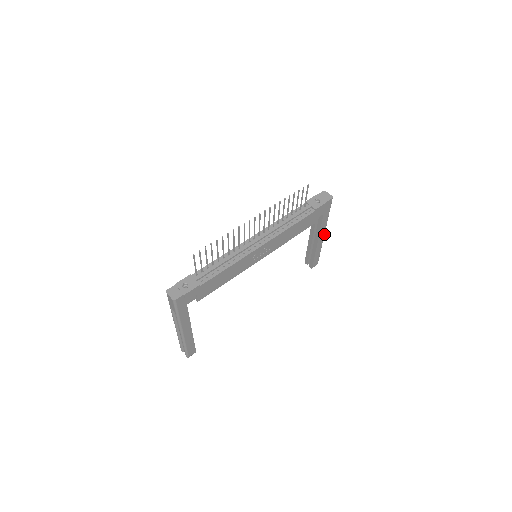
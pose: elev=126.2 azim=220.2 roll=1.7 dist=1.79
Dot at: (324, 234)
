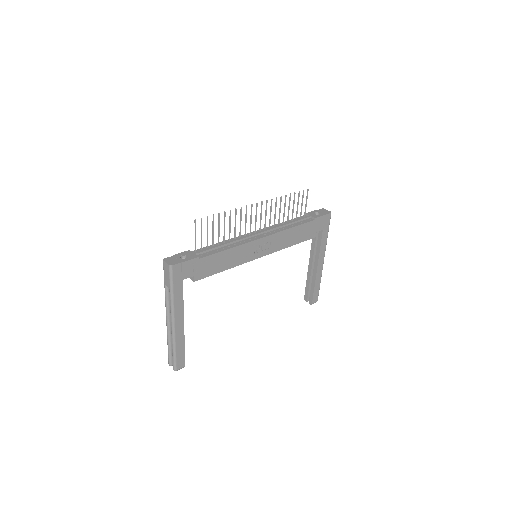
Dot at: occluded
